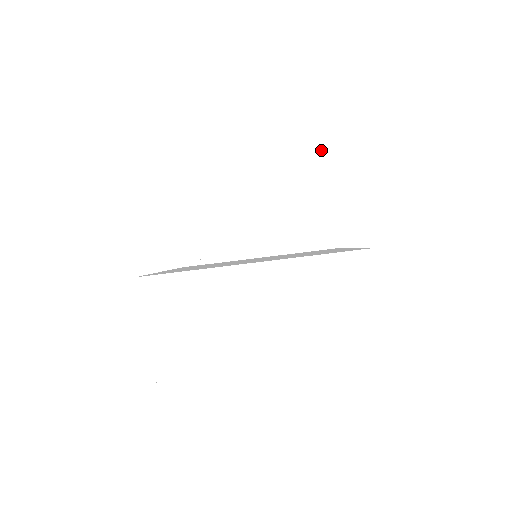
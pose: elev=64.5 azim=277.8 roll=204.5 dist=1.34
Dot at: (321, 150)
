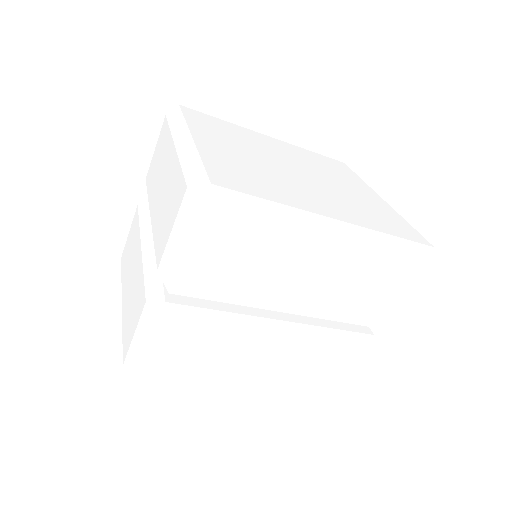
Dot at: (398, 254)
